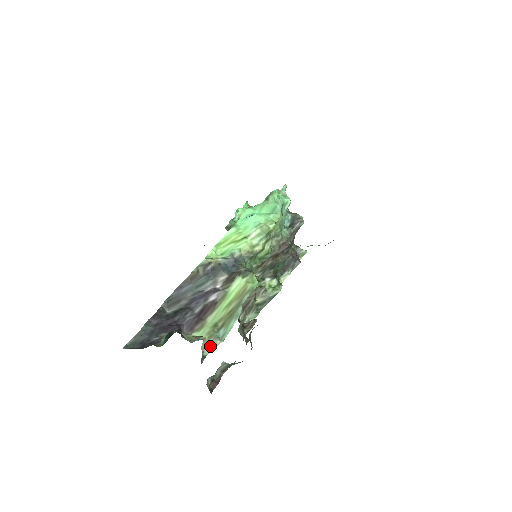
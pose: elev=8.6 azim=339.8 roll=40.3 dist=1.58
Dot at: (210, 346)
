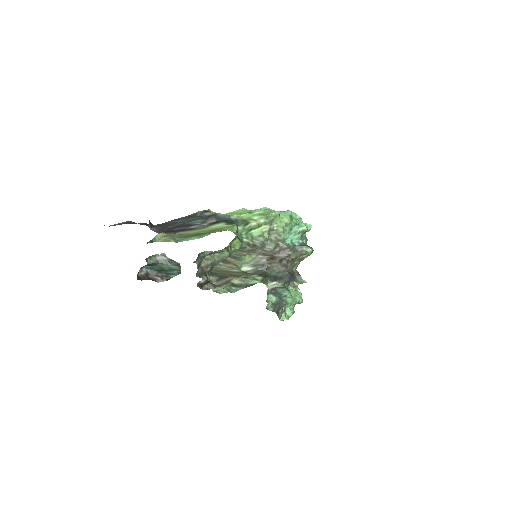
Dot at: (164, 240)
